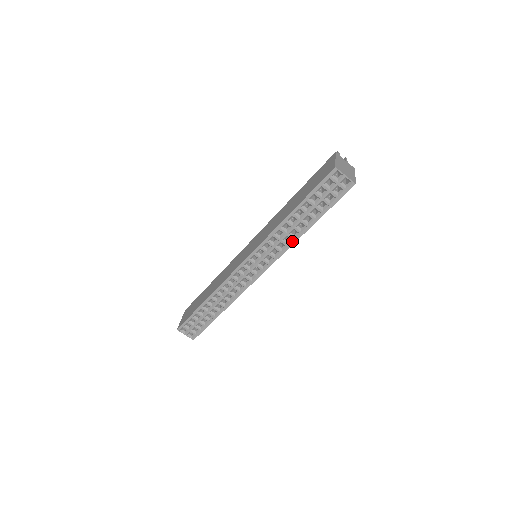
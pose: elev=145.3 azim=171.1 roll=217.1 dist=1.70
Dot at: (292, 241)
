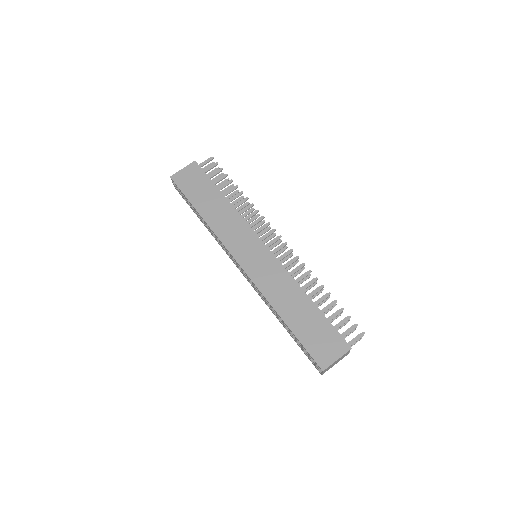
Dot at: (270, 308)
